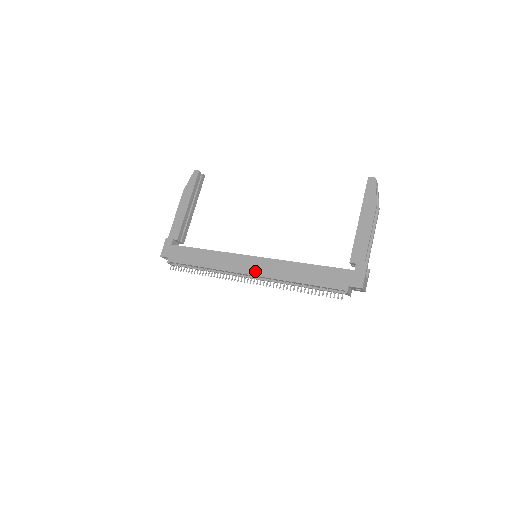
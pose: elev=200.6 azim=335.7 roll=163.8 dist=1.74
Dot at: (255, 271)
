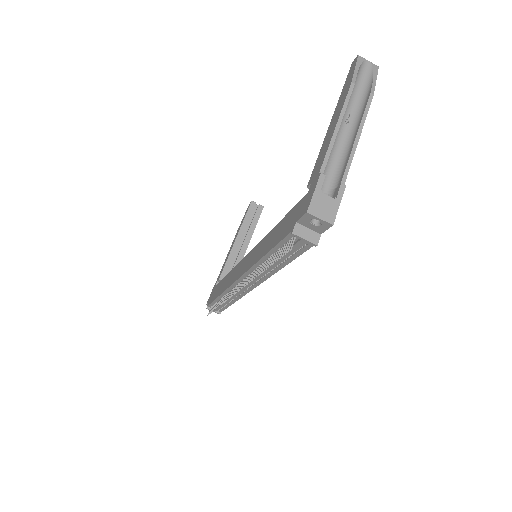
Dot at: (241, 271)
